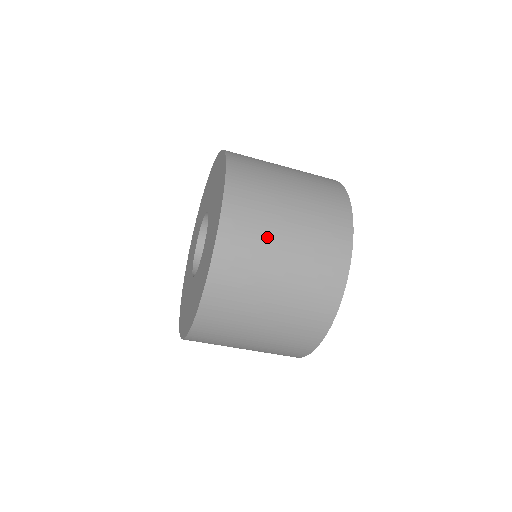
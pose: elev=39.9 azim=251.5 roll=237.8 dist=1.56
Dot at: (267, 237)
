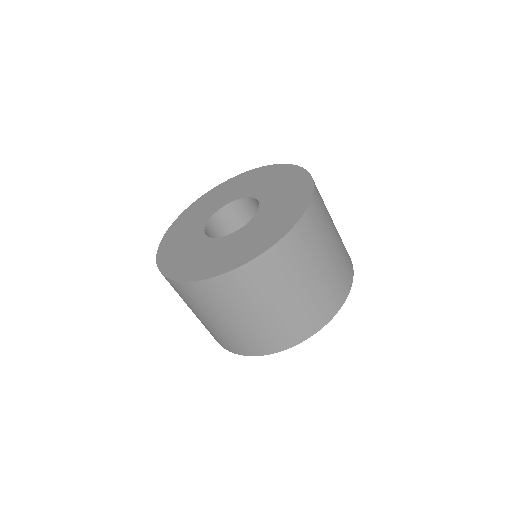
Dot at: (326, 234)
